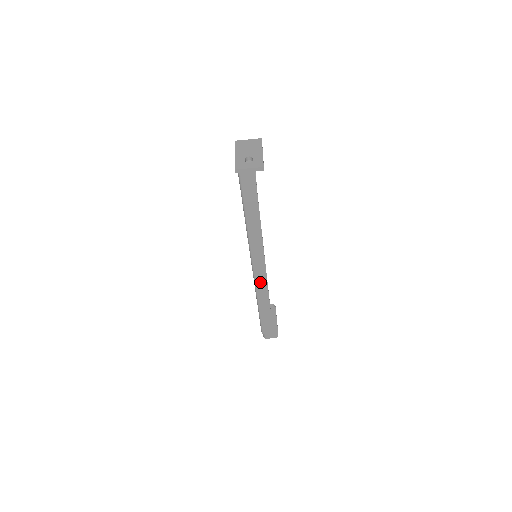
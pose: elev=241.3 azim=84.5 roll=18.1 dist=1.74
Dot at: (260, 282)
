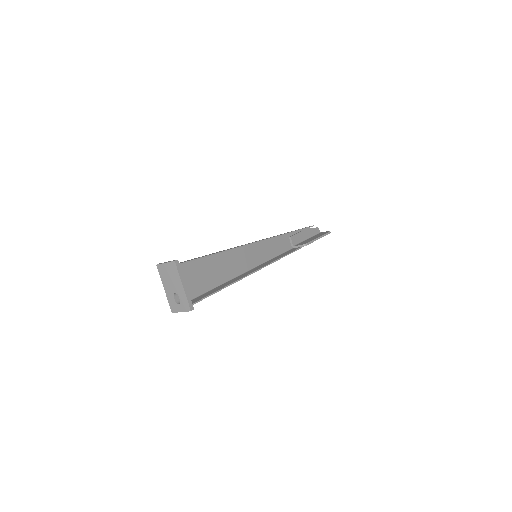
Dot at: occluded
